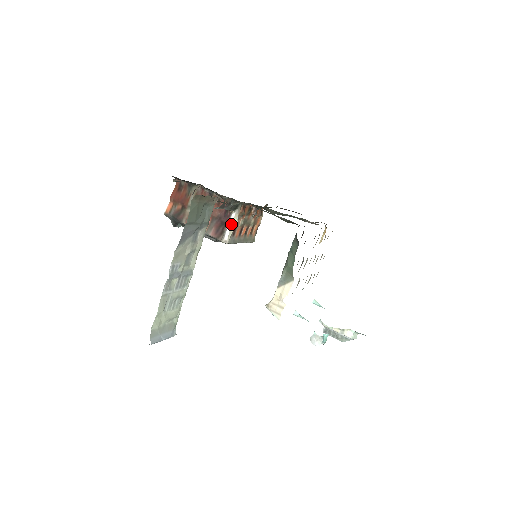
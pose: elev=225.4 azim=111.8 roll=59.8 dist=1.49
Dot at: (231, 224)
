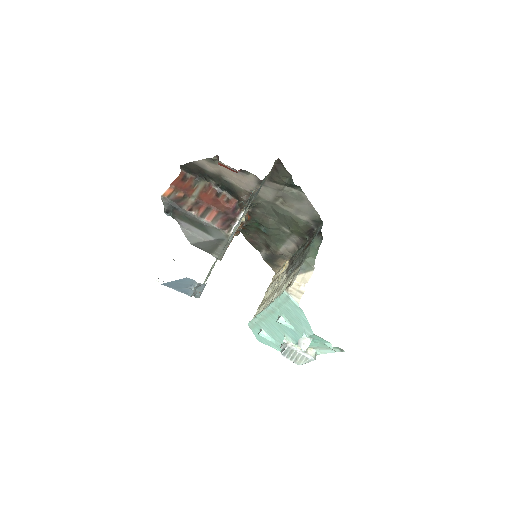
Dot at: occluded
